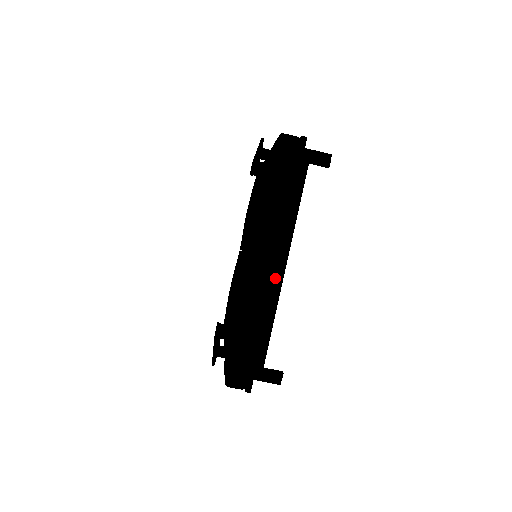
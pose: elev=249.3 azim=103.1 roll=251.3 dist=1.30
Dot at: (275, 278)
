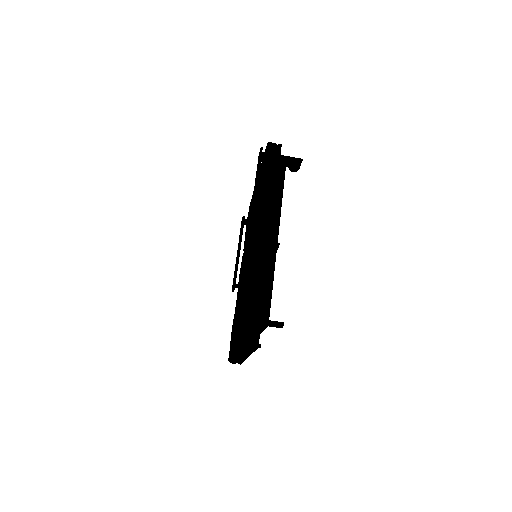
Dot at: occluded
